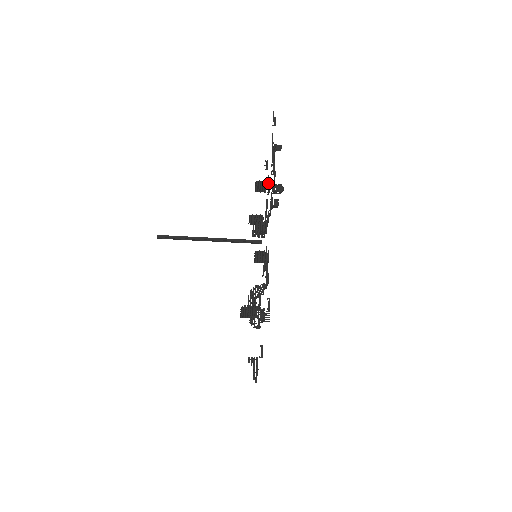
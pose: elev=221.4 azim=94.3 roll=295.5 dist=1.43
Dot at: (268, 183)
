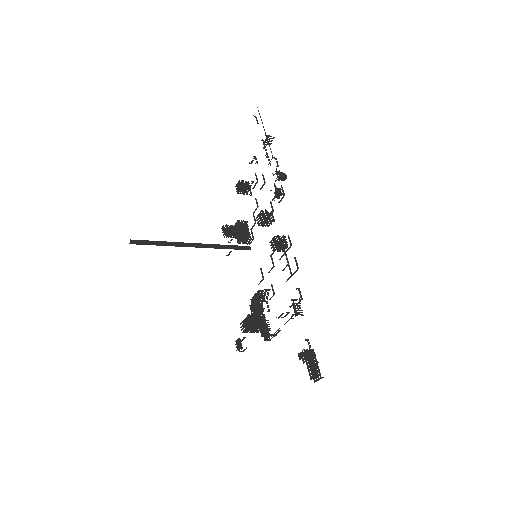
Dot at: occluded
